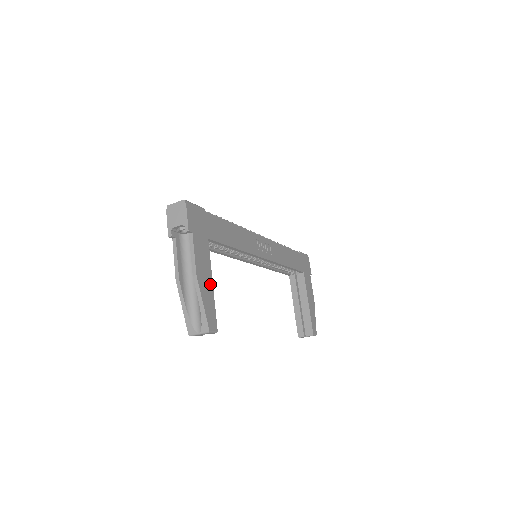
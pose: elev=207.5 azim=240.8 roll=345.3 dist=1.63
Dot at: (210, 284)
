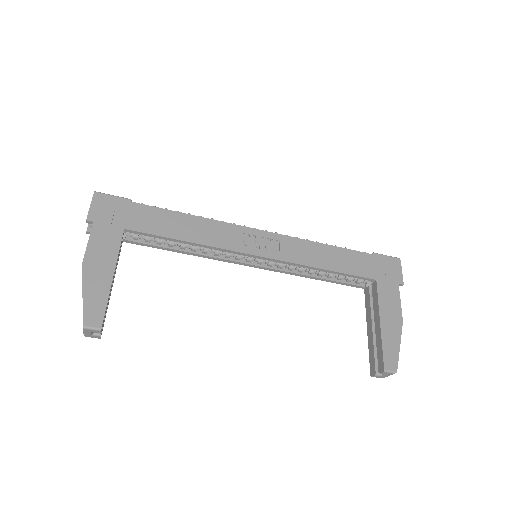
Dot at: (108, 276)
